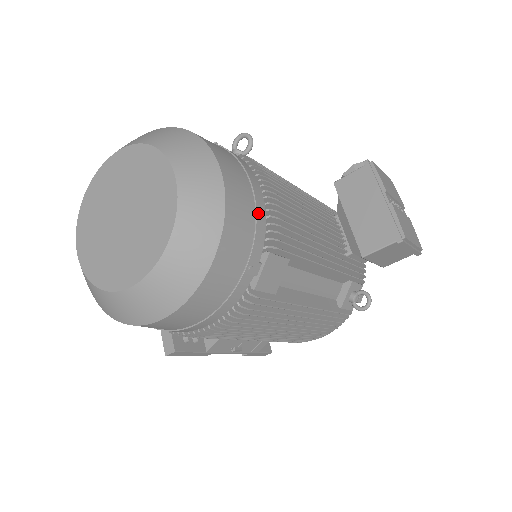
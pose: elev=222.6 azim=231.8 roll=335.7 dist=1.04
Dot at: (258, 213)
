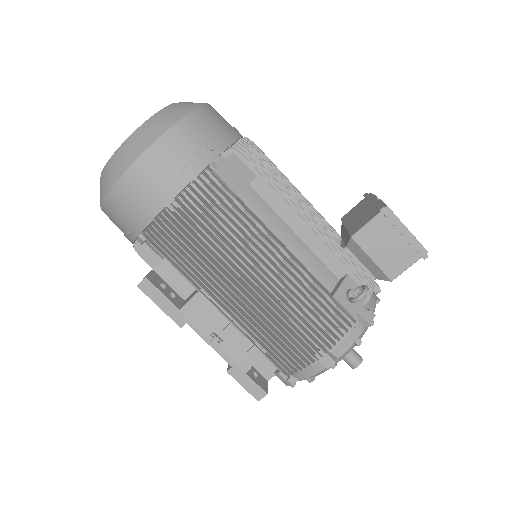
Dot at: (231, 131)
